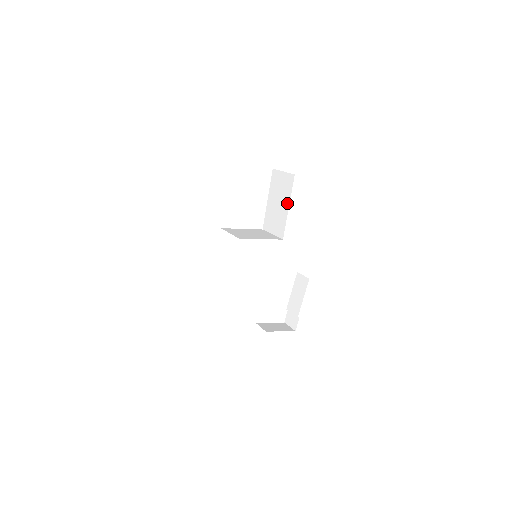
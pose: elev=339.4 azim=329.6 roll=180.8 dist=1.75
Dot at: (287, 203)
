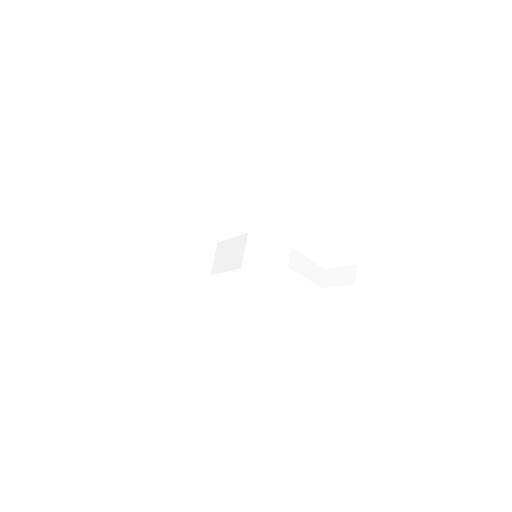
Dot at: occluded
